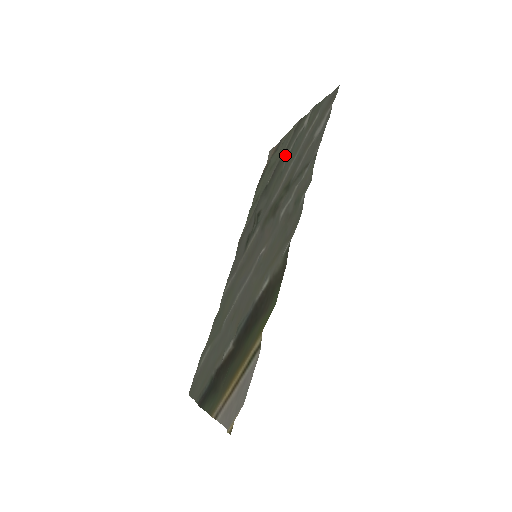
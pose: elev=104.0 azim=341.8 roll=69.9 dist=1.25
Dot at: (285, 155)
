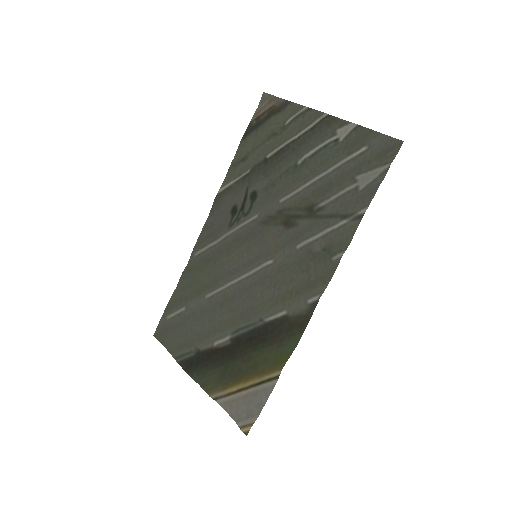
Dot at: (303, 150)
